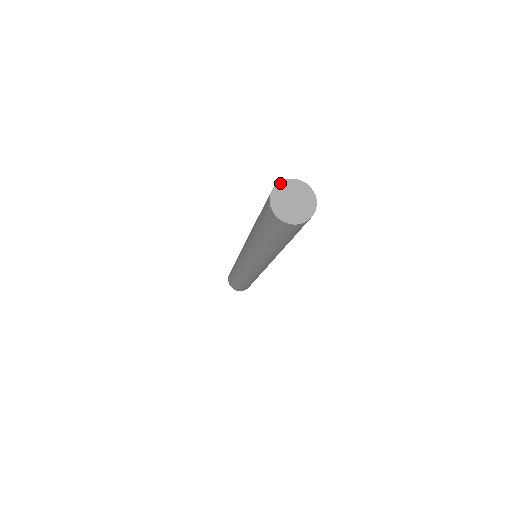
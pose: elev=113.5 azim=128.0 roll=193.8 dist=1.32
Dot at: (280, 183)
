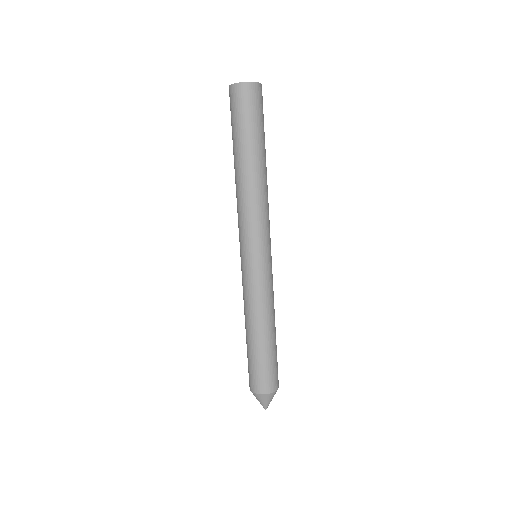
Dot at: occluded
